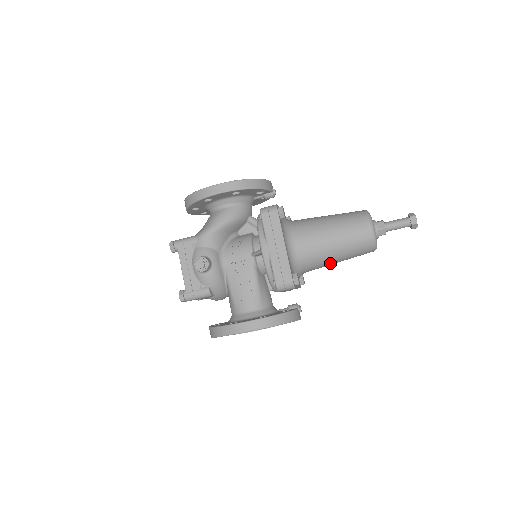
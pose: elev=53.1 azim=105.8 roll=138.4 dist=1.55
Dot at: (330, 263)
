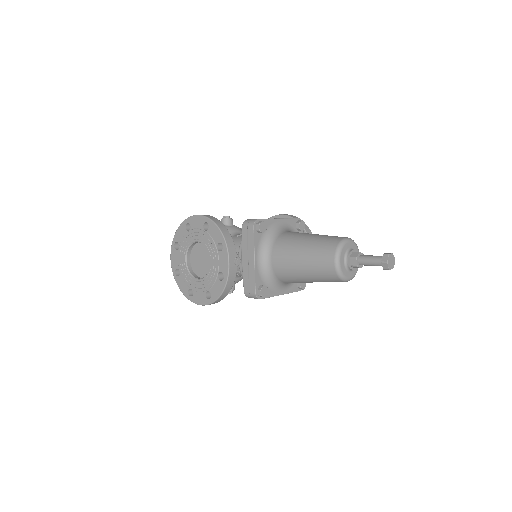
Dot at: occluded
